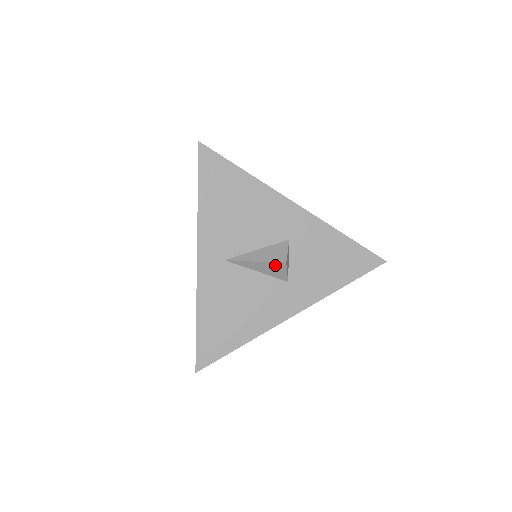
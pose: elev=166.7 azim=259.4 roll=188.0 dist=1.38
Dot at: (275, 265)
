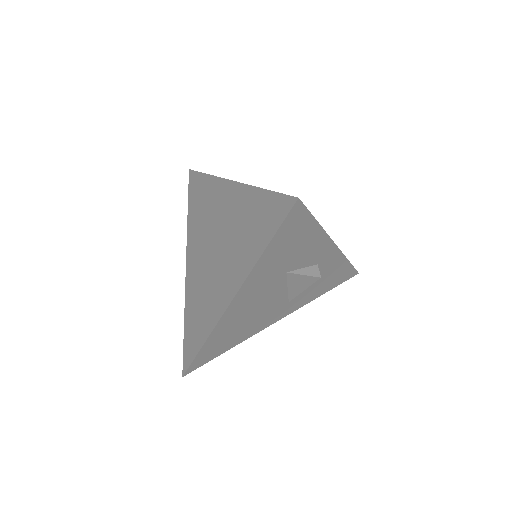
Dot at: occluded
